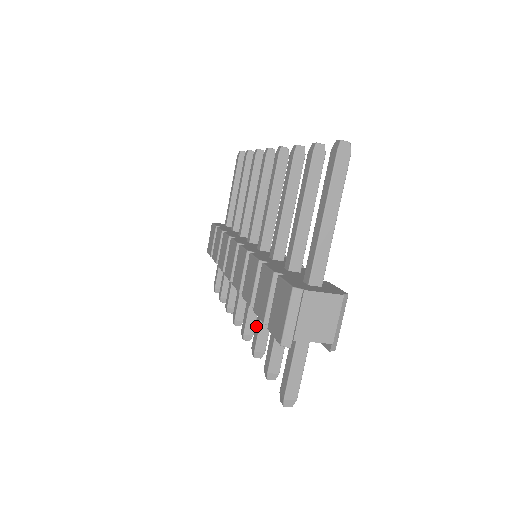
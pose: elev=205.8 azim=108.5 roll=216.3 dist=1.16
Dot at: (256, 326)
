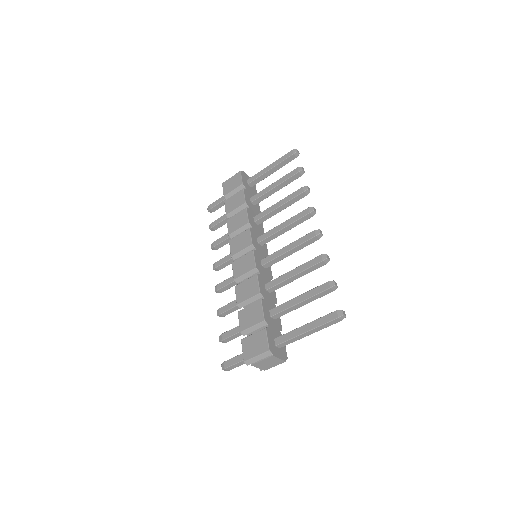
Dot at: (230, 304)
